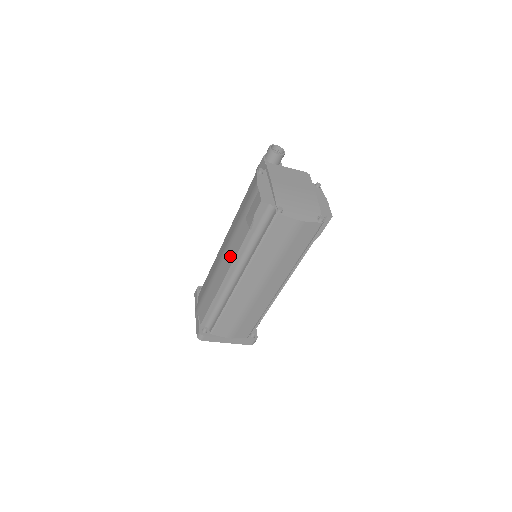
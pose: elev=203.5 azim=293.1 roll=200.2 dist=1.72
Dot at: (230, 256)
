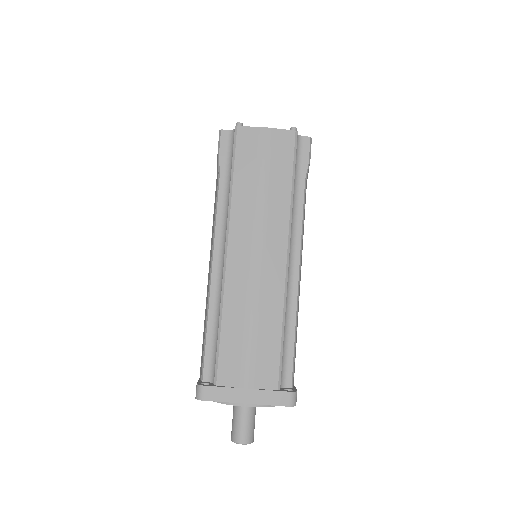
Dot at: (212, 235)
